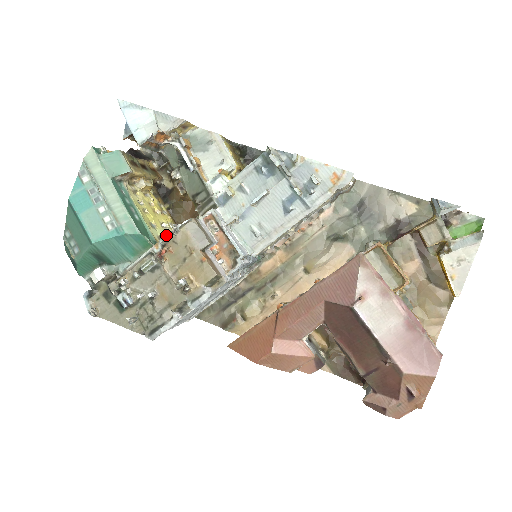
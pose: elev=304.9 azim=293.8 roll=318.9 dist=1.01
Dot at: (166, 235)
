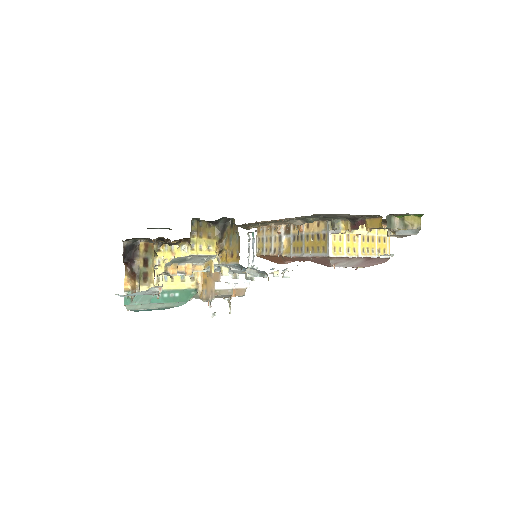
Dot at: occluded
